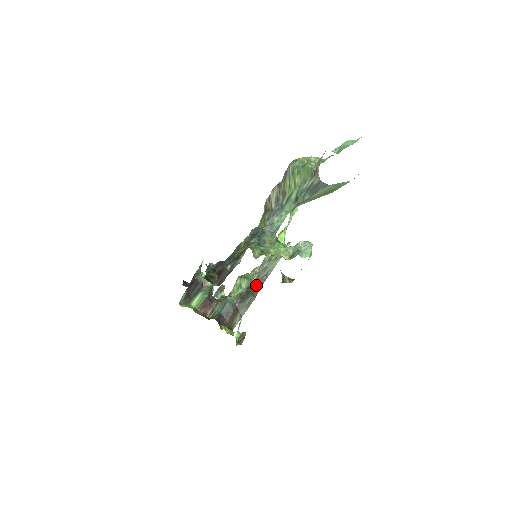
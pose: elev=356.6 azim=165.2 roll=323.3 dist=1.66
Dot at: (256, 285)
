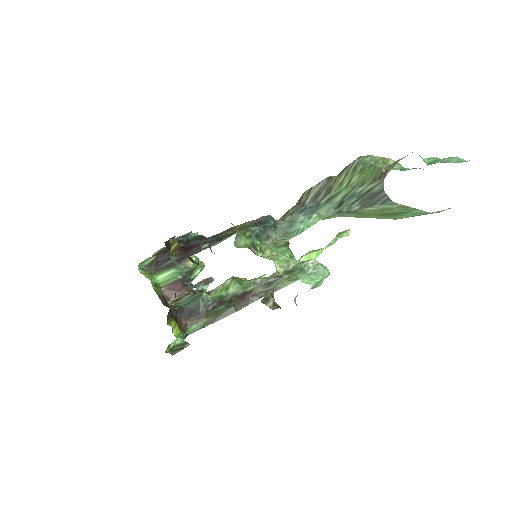
Dot at: (246, 297)
